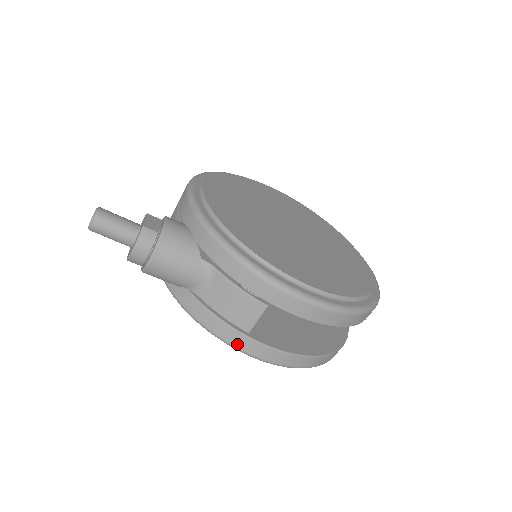
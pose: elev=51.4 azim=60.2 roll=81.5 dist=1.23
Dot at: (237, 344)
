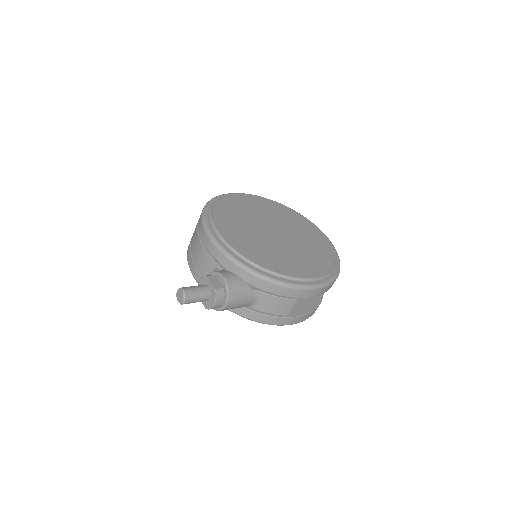
Dot at: (281, 323)
